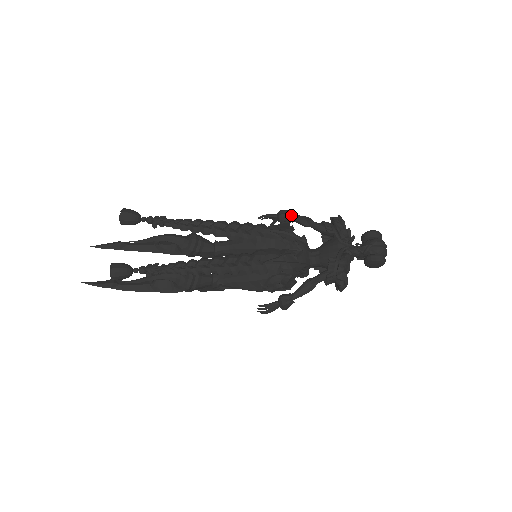
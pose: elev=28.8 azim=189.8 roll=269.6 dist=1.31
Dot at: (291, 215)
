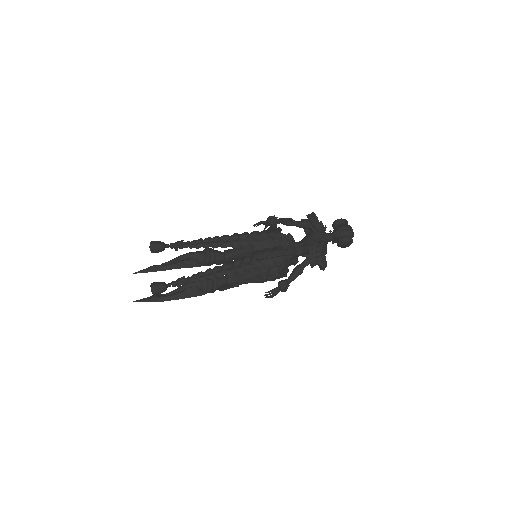
Dot at: (277, 219)
